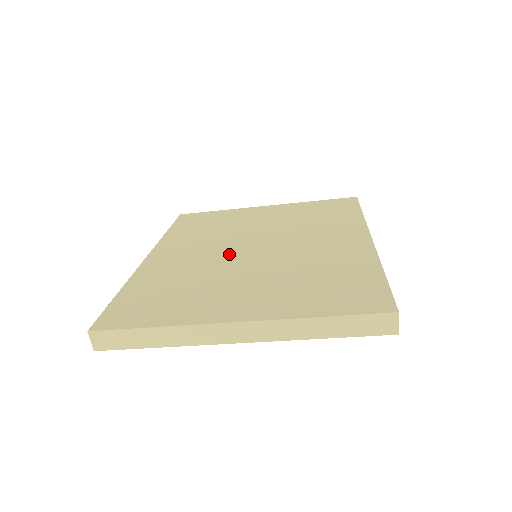
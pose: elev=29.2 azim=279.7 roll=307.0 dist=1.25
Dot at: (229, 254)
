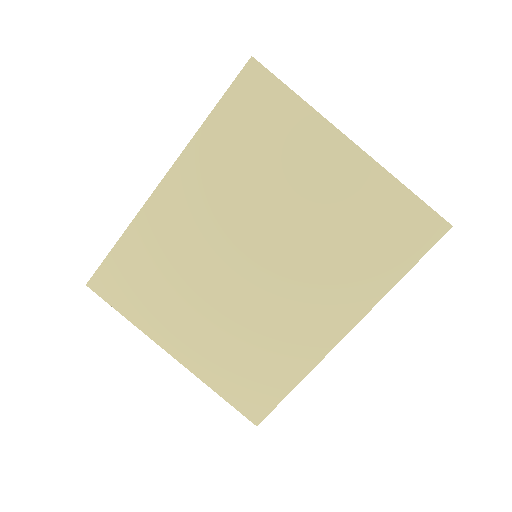
Dot at: occluded
